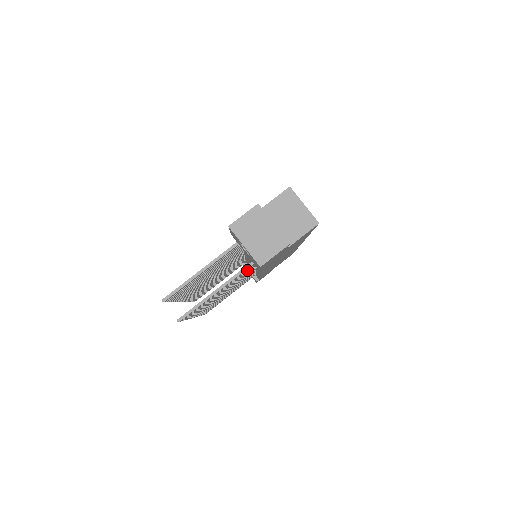
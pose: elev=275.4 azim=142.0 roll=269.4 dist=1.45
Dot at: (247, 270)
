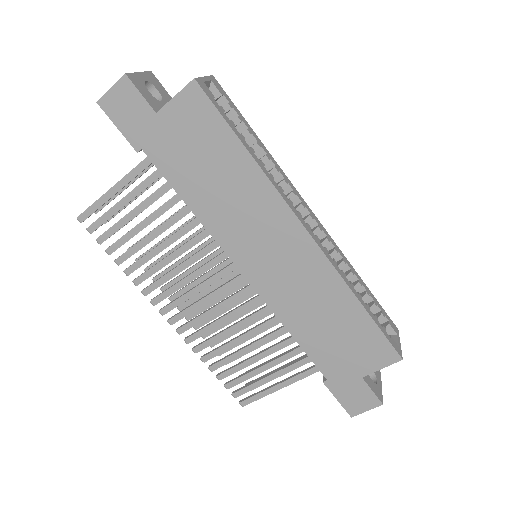
Dot at: (161, 187)
